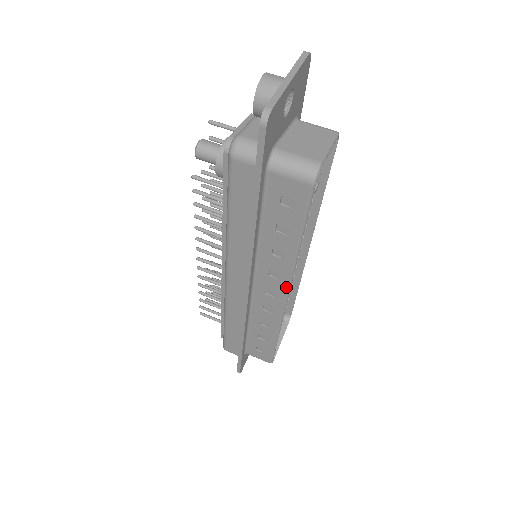
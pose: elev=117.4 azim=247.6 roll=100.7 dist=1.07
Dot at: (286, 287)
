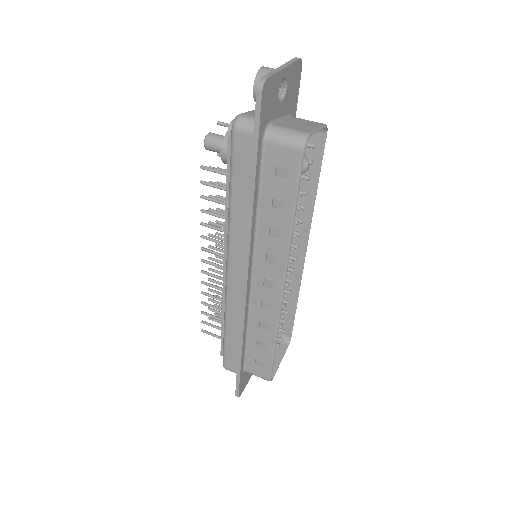
Dot at: (282, 273)
